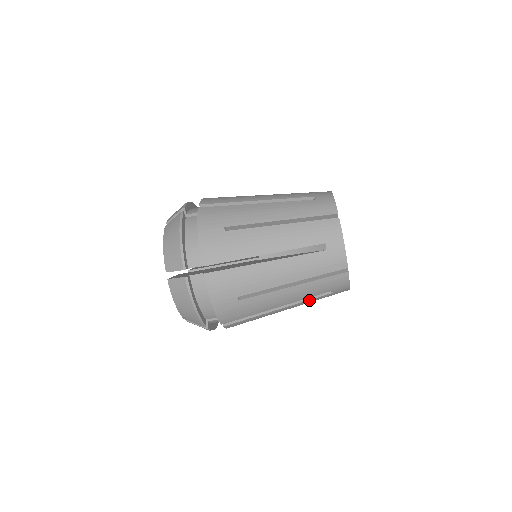
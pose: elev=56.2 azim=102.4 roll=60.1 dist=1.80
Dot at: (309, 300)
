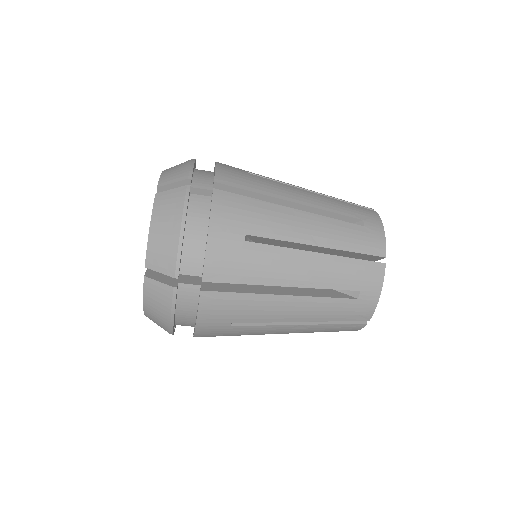
Dot at: occluded
